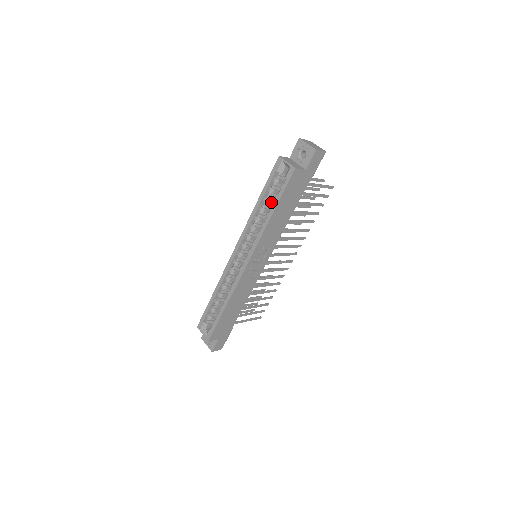
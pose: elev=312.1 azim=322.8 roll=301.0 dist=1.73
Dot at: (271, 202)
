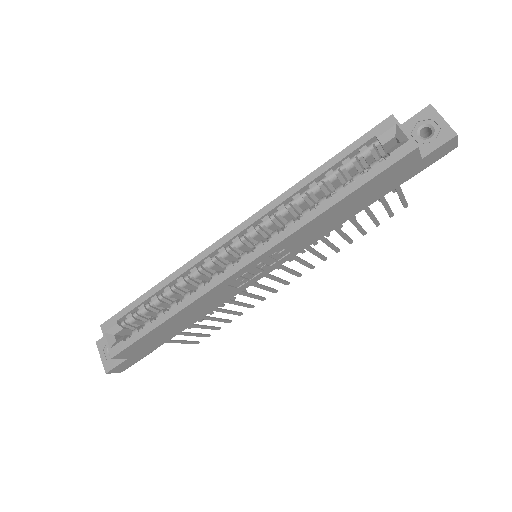
Dot at: (334, 183)
